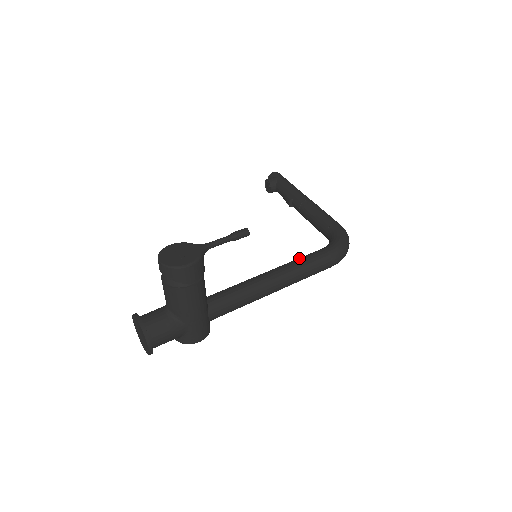
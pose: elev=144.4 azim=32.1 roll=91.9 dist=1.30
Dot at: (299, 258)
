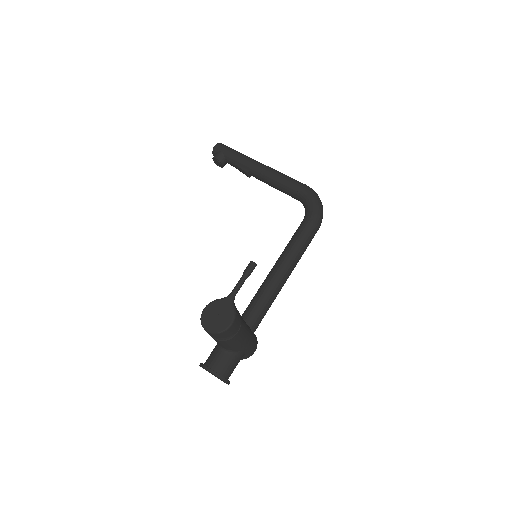
Dot at: (291, 241)
